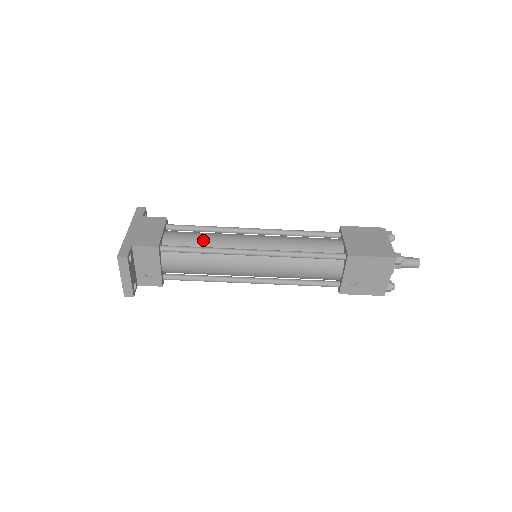
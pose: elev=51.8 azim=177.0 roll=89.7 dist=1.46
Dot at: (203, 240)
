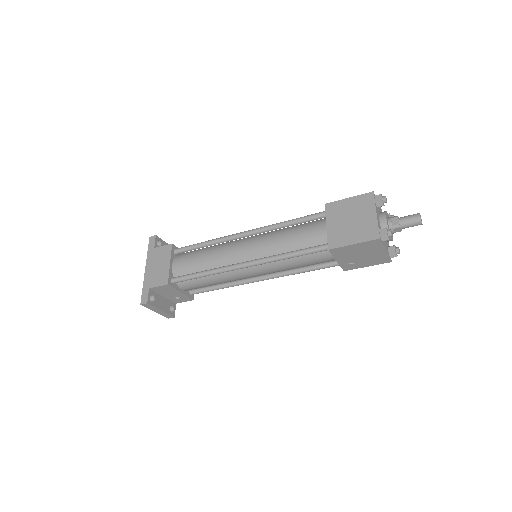
Dot at: (202, 262)
